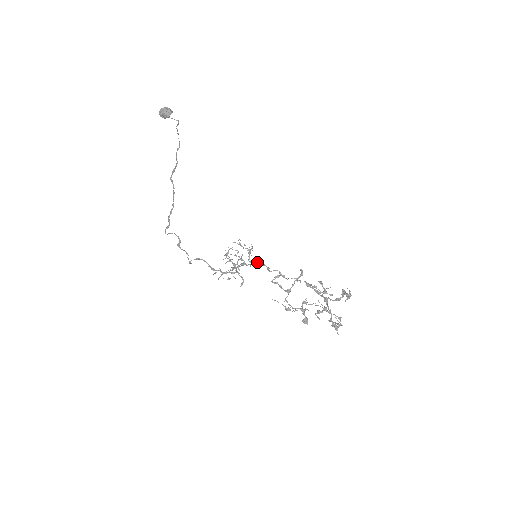
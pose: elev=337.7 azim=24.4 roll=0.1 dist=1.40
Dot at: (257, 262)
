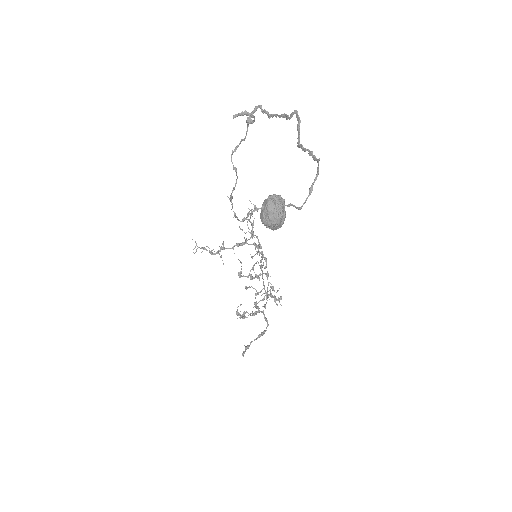
Dot at: (261, 247)
